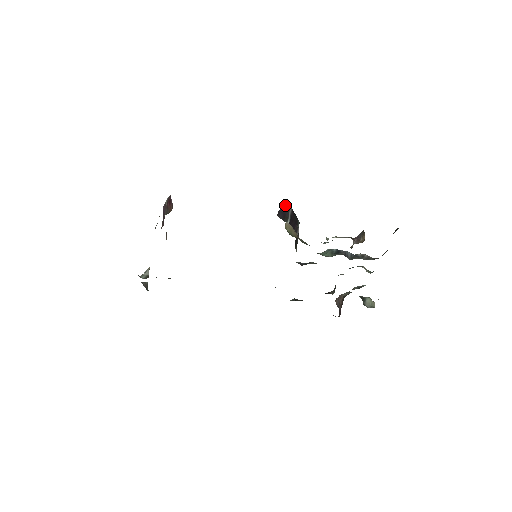
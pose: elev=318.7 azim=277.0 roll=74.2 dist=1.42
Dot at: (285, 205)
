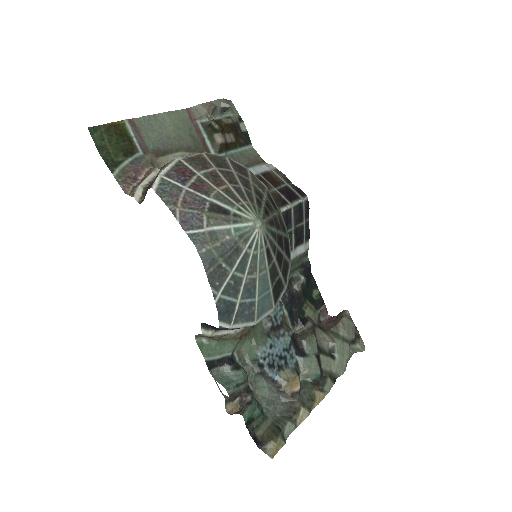
Dot at: occluded
